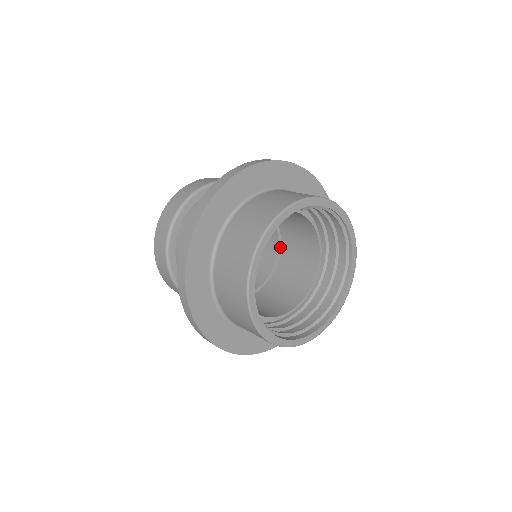
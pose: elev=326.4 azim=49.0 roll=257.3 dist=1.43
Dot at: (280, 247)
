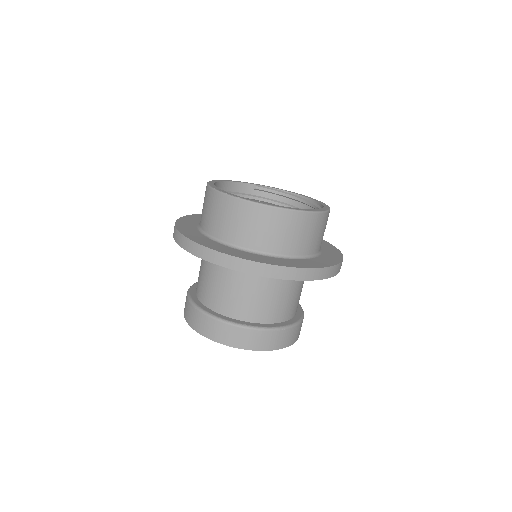
Dot at: occluded
